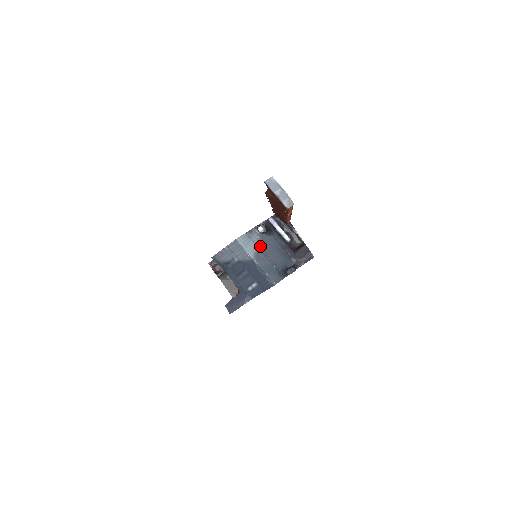
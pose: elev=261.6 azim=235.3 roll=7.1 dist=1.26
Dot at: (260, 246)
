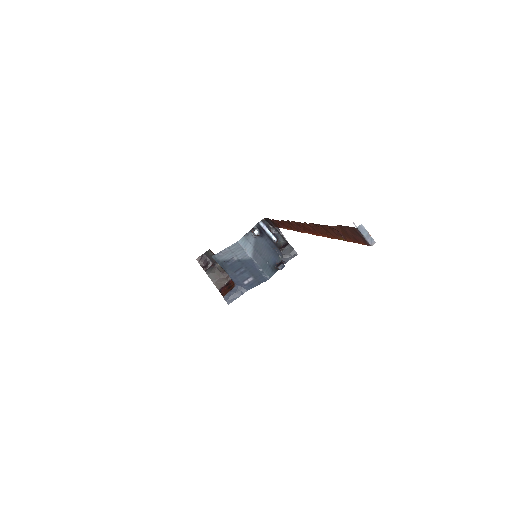
Dot at: (256, 247)
